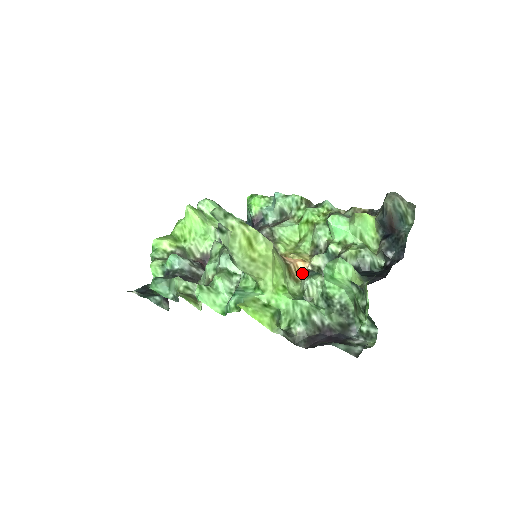
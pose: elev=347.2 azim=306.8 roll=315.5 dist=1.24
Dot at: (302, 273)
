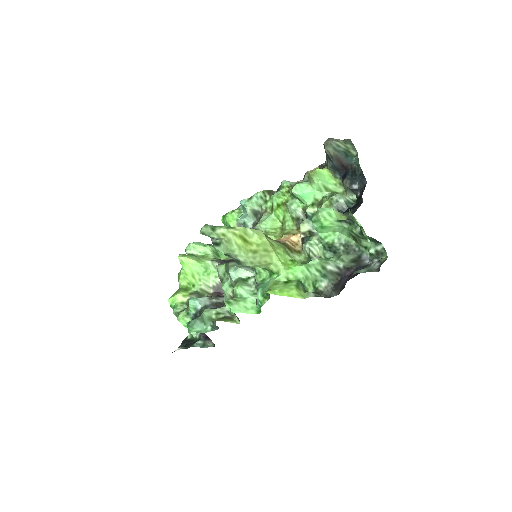
Dot at: (299, 244)
